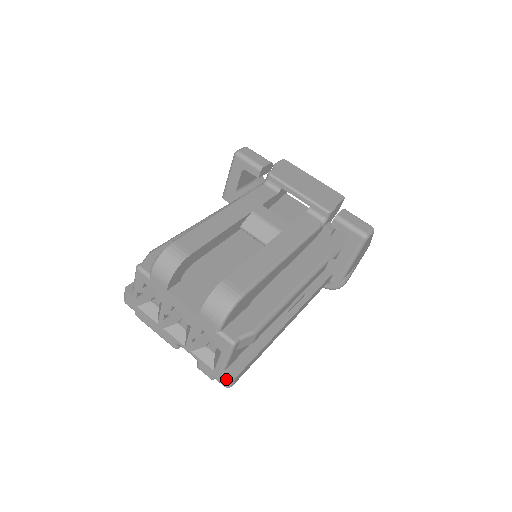
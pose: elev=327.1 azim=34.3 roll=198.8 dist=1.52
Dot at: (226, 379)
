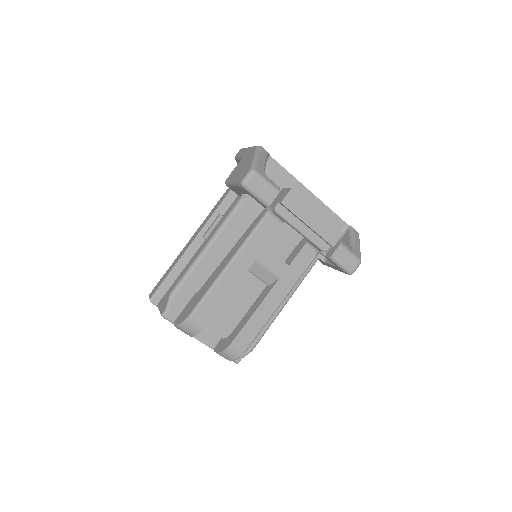
Dot at: occluded
